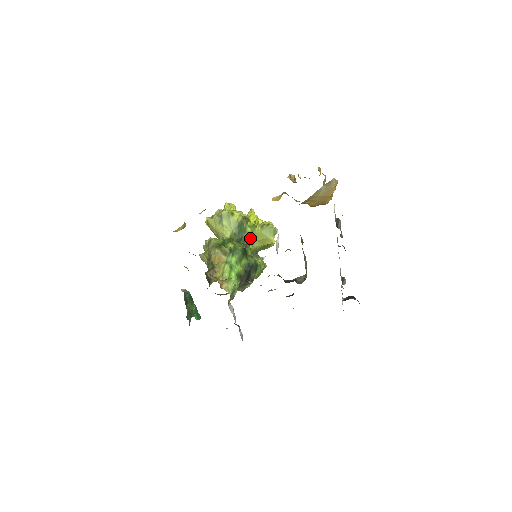
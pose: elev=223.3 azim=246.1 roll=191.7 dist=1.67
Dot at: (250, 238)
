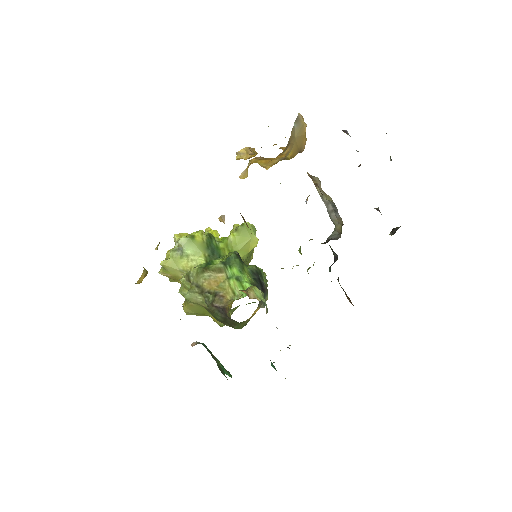
Dot at: occluded
